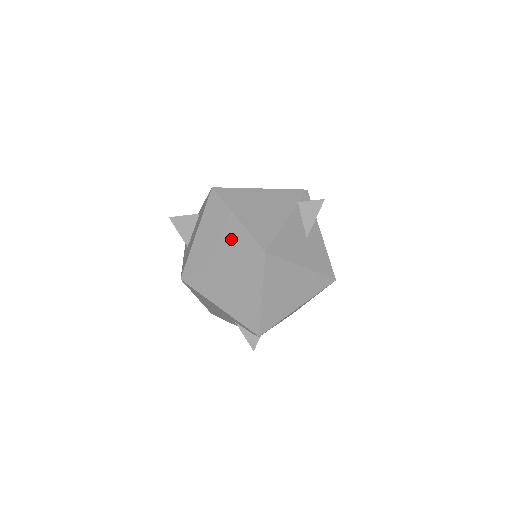
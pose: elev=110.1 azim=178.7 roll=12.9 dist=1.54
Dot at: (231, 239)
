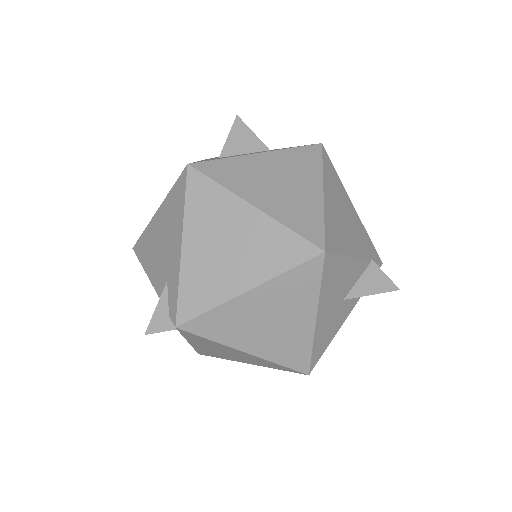
Dot at: (295, 199)
